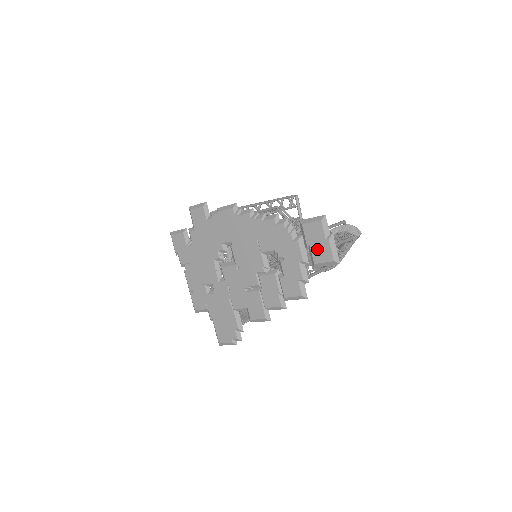
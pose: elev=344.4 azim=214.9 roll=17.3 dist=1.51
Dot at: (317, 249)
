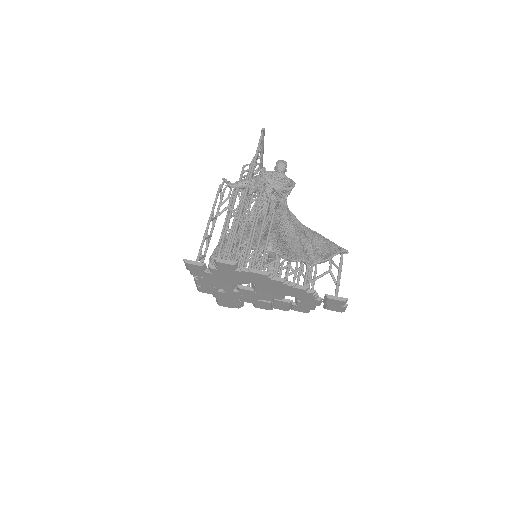
Dot at: (332, 307)
